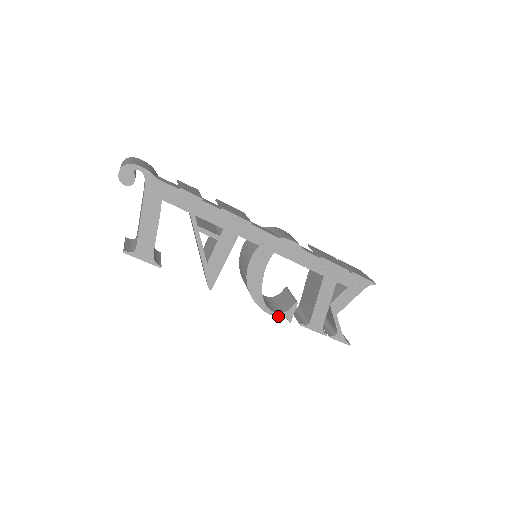
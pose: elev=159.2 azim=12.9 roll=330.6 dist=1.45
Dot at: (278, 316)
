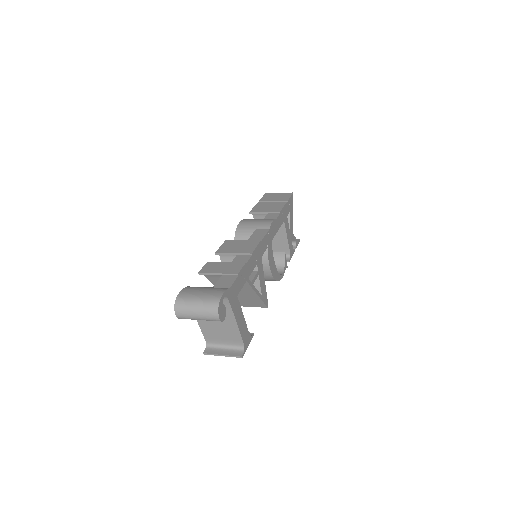
Dot at: (284, 272)
